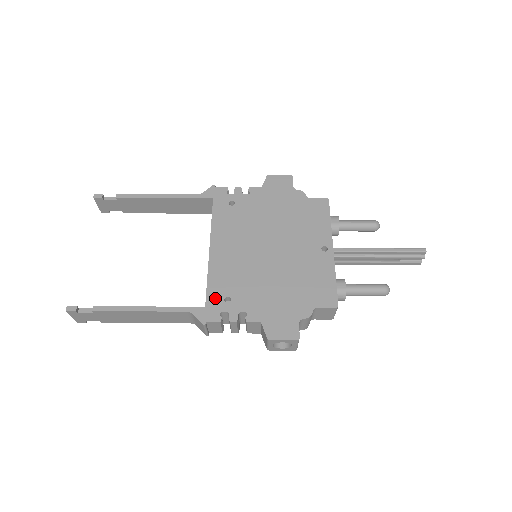
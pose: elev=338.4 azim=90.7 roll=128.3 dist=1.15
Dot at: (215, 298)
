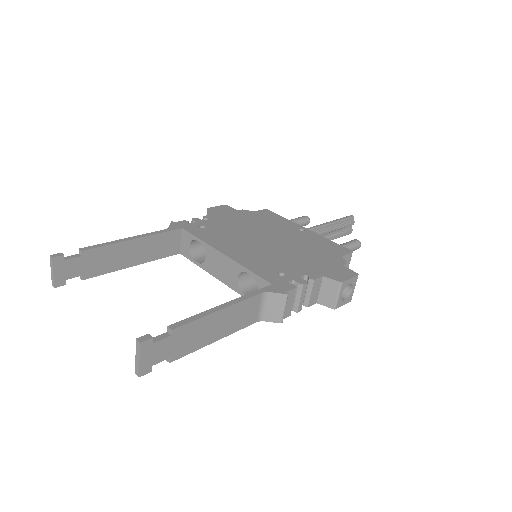
Dot at: (271, 277)
